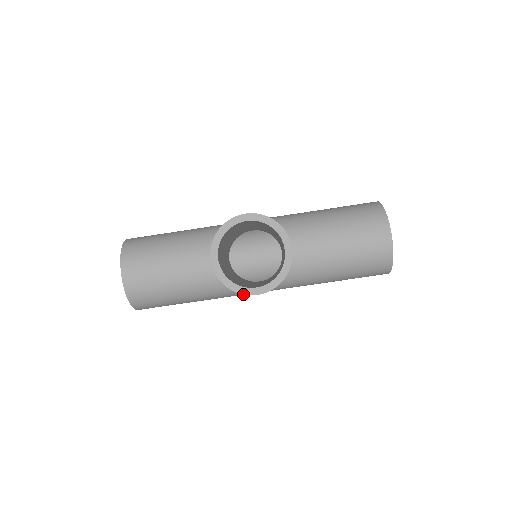
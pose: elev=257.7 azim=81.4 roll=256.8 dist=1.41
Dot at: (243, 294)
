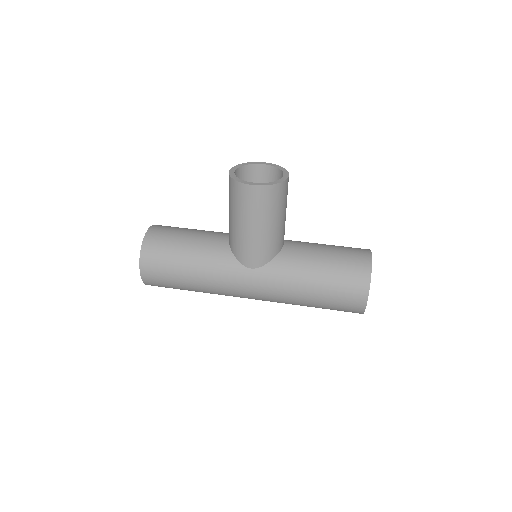
Dot at: (243, 183)
